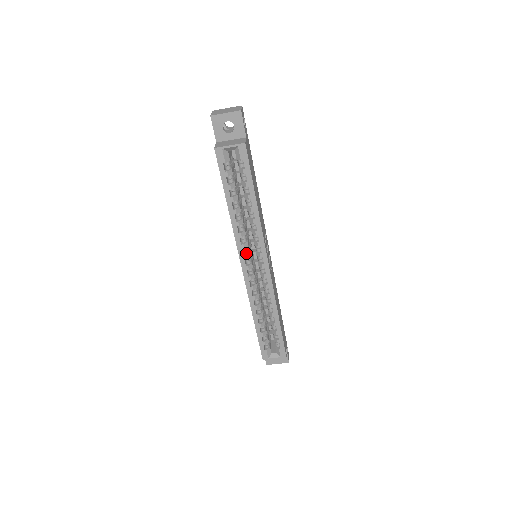
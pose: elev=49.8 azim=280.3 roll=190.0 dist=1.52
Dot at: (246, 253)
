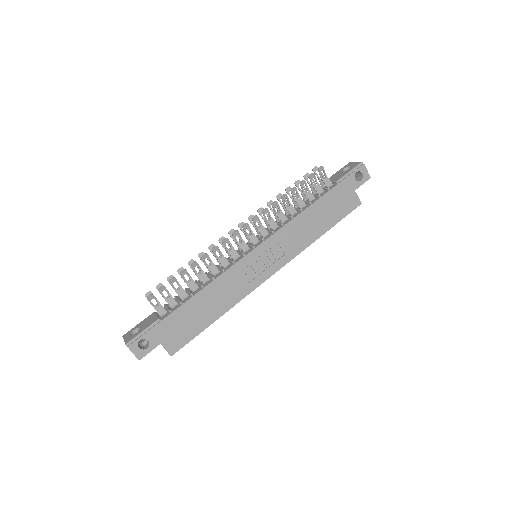
Dot at: occluded
